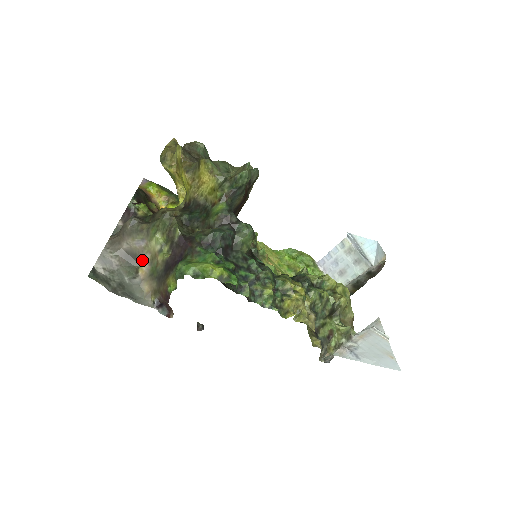
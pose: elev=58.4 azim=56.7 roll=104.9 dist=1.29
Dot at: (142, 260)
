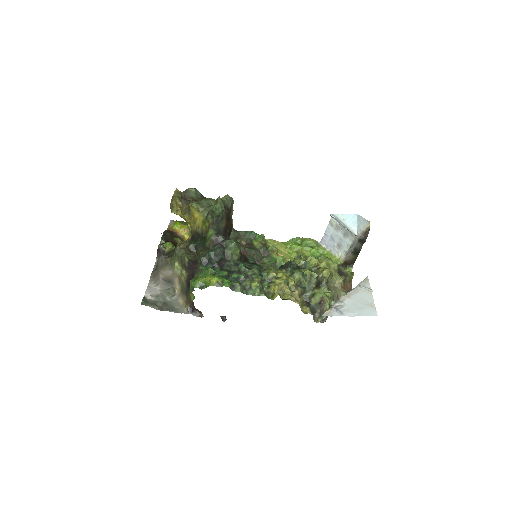
Dot at: (175, 283)
